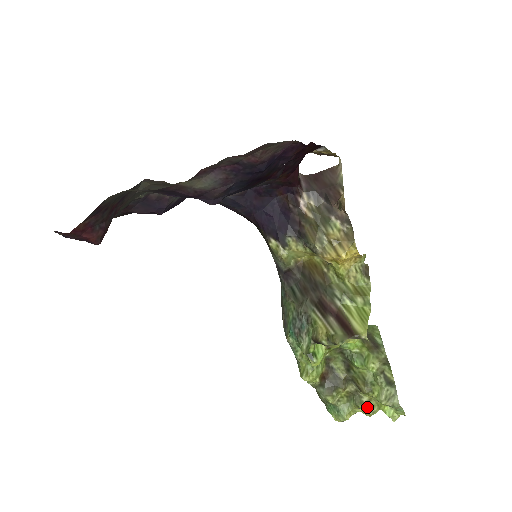
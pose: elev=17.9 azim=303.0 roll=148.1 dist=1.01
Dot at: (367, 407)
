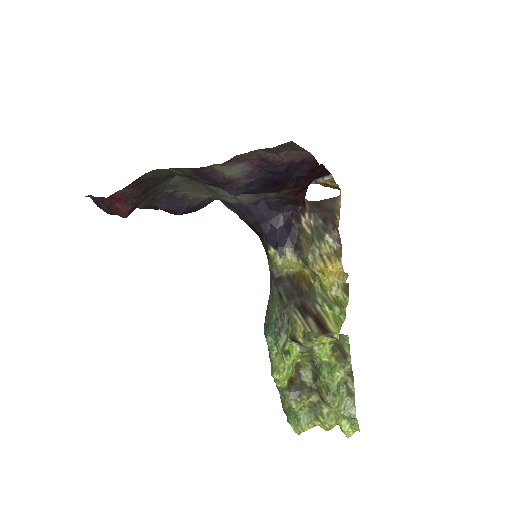
Dot at: (326, 419)
